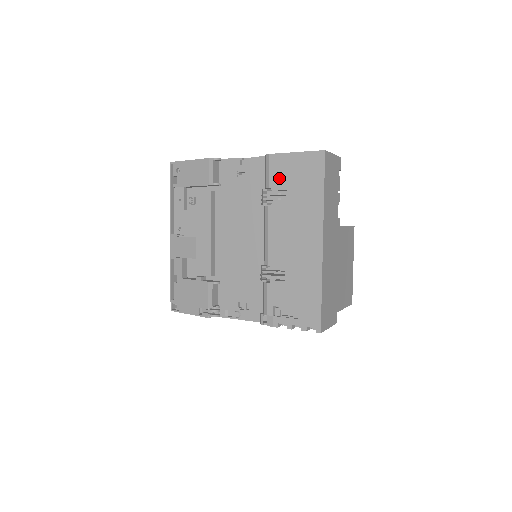
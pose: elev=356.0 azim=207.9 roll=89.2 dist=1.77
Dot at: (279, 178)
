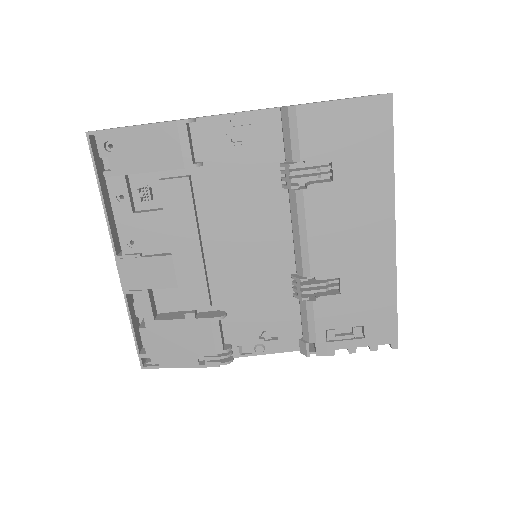
Dot at: (317, 144)
